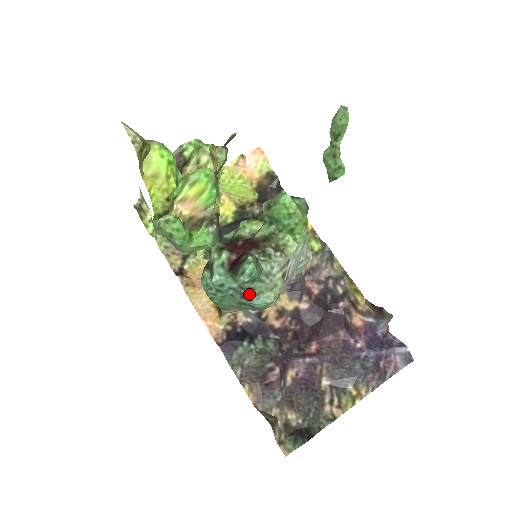
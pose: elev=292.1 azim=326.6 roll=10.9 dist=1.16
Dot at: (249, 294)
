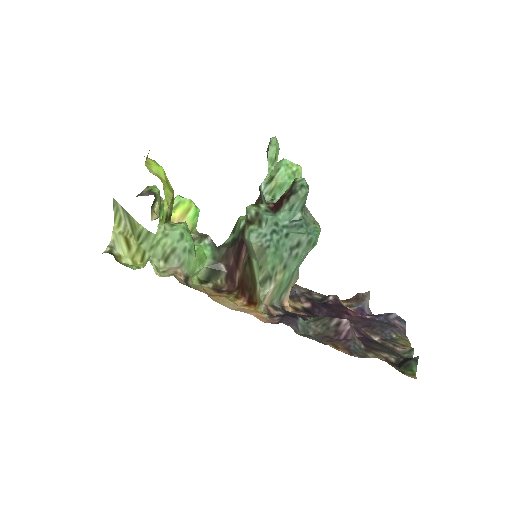
Dot at: (303, 223)
